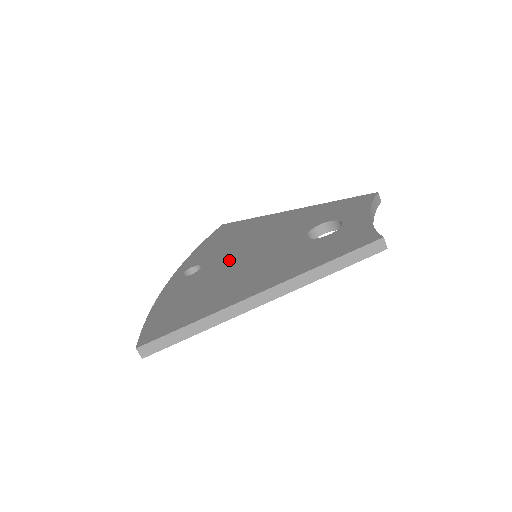
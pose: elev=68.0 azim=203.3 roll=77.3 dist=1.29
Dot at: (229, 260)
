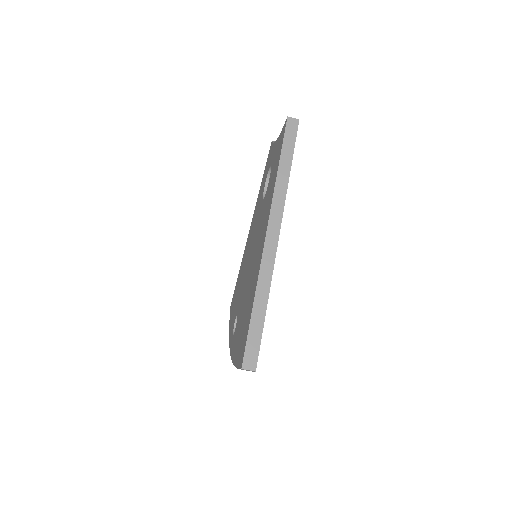
Dot at: (245, 281)
